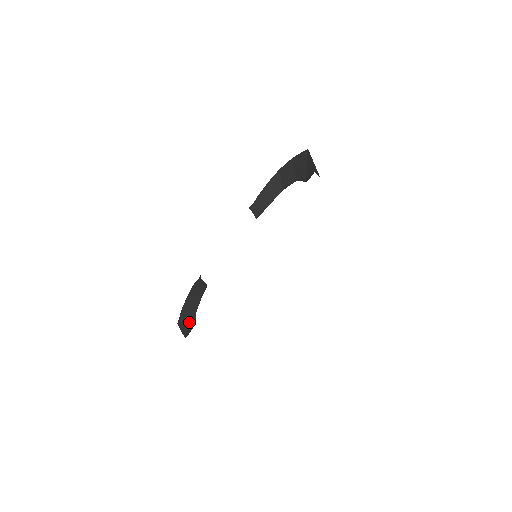
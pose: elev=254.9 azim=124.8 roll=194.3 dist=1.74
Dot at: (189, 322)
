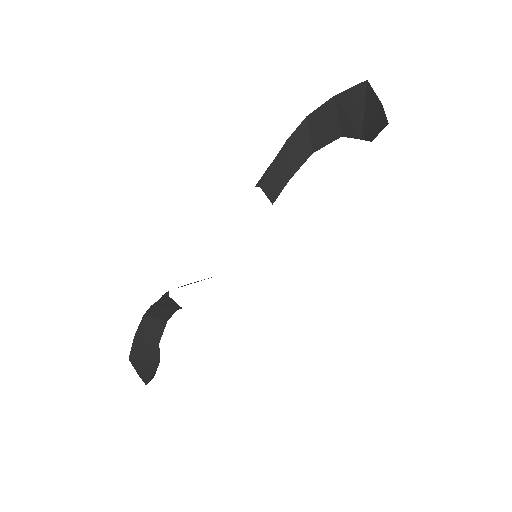
Dot at: (148, 358)
